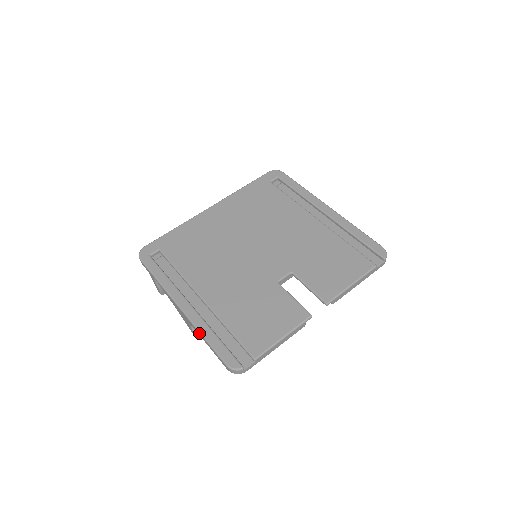
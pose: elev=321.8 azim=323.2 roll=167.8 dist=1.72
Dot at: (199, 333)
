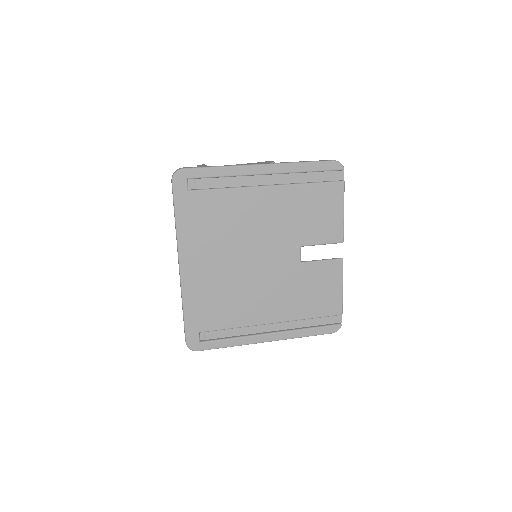
Dot at: occluded
